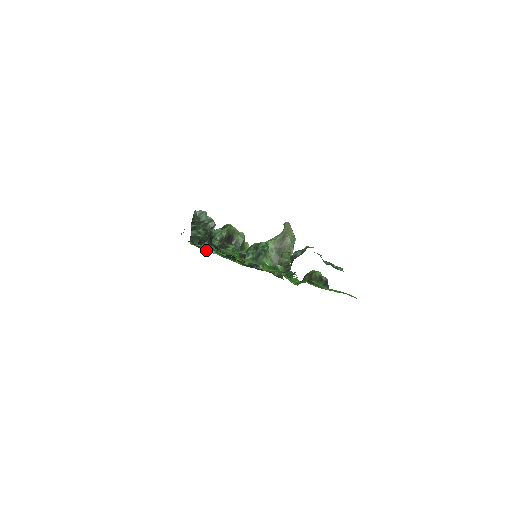
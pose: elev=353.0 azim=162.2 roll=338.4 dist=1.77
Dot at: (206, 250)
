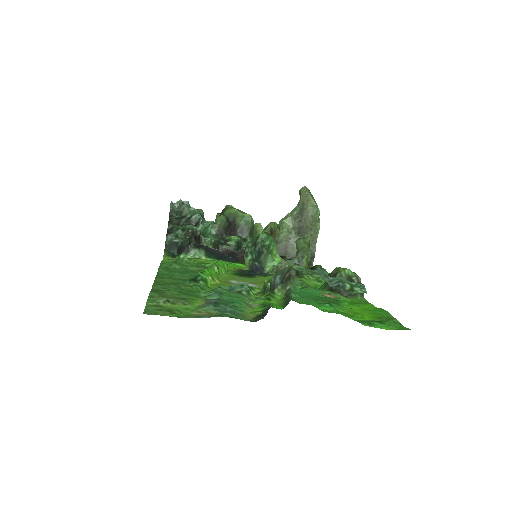
Dot at: (192, 257)
